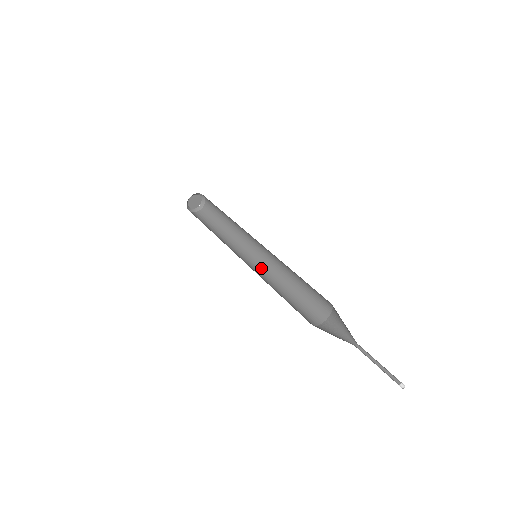
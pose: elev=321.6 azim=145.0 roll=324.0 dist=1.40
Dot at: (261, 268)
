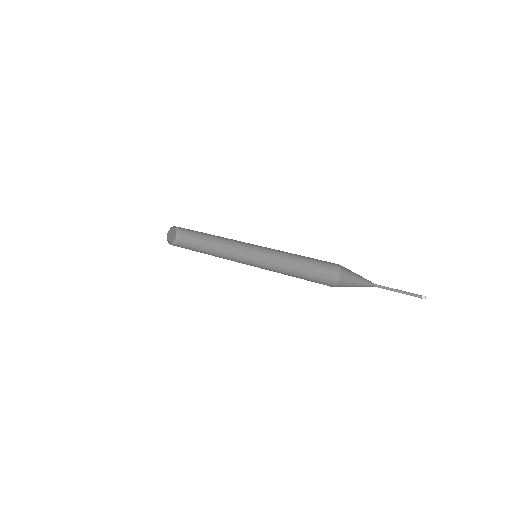
Dot at: (262, 266)
